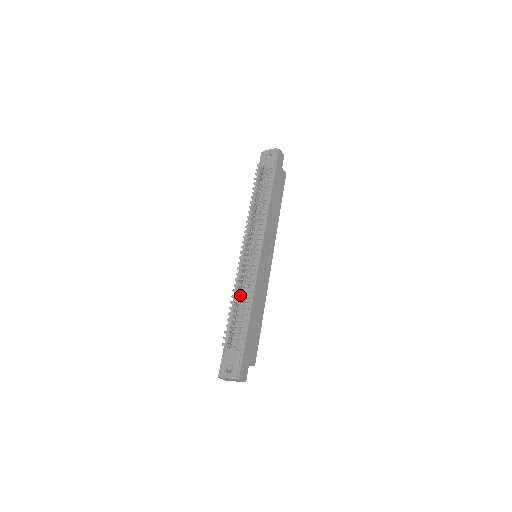
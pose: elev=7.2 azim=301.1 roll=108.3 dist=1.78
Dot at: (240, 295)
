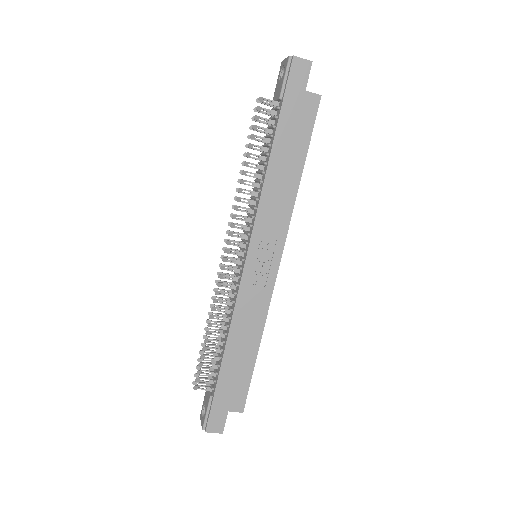
Dot at: (226, 316)
